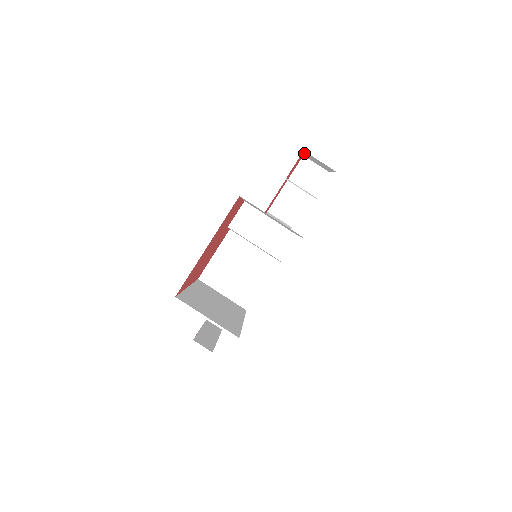
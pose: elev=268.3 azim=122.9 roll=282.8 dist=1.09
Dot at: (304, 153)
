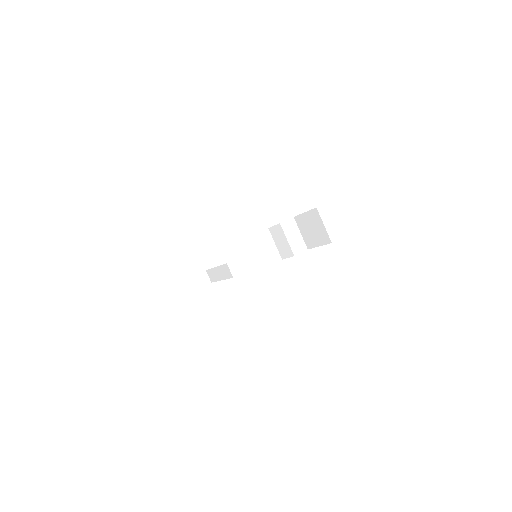
Dot at: occluded
